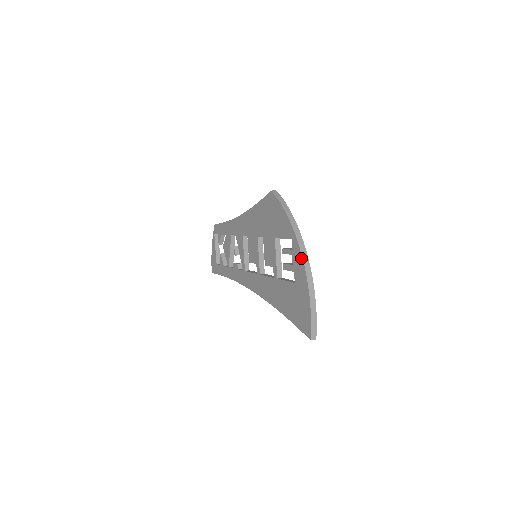
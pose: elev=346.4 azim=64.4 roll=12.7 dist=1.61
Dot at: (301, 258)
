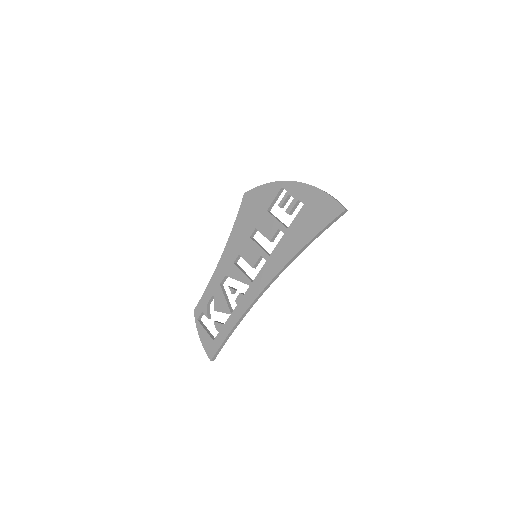
Dot at: (297, 183)
